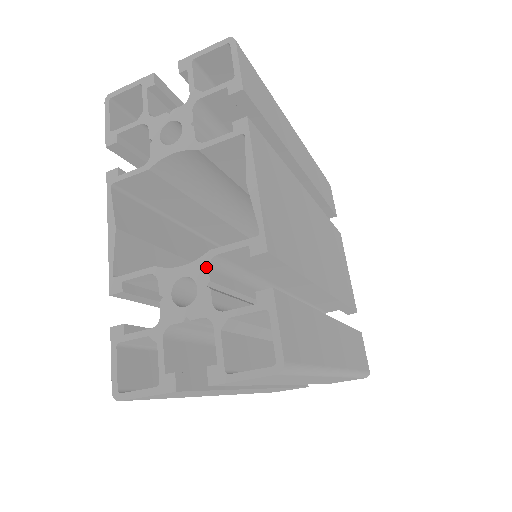
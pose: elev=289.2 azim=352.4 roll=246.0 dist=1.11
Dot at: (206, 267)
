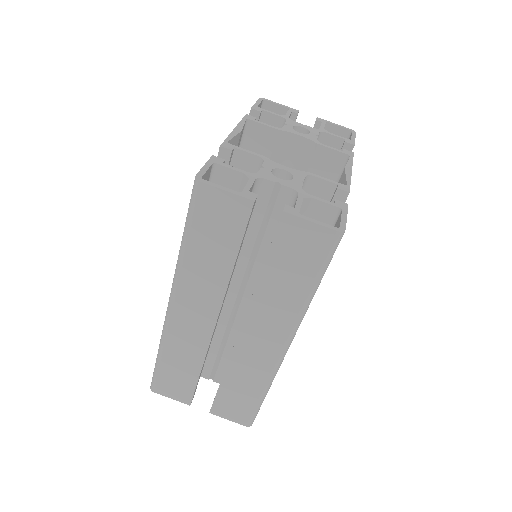
Dot at: (304, 175)
